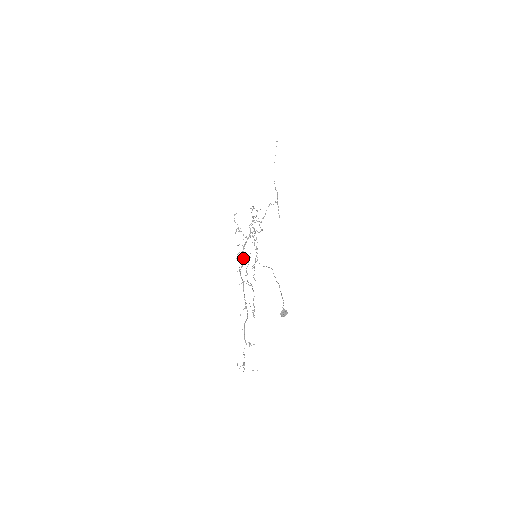
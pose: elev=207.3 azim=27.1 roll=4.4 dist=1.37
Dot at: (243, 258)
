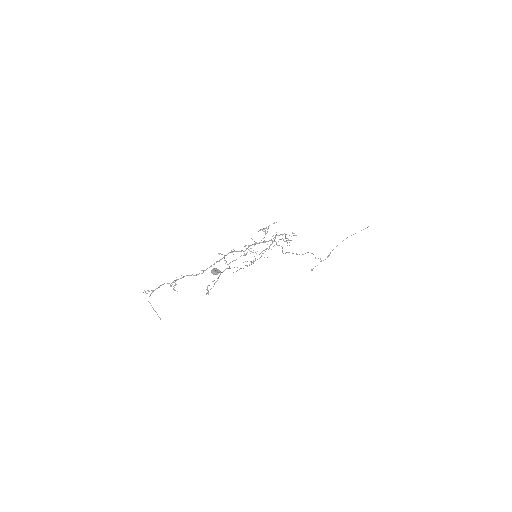
Dot at: occluded
